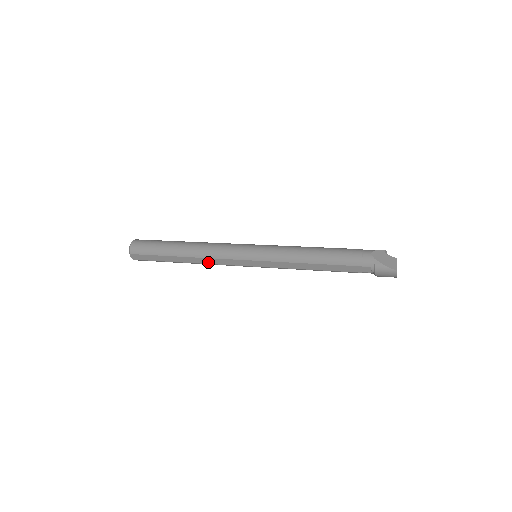
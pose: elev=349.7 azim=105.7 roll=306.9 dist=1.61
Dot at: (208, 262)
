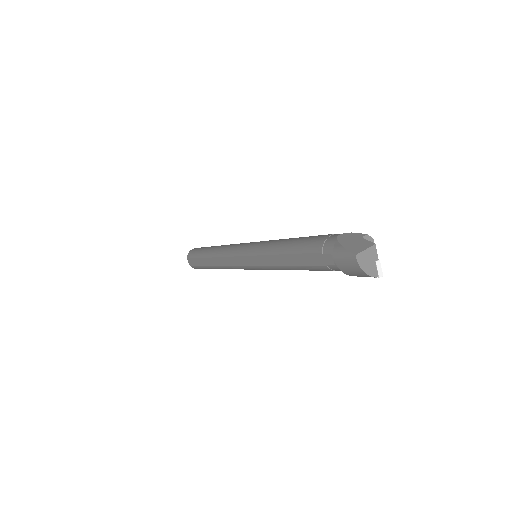
Dot at: (222, 263)
